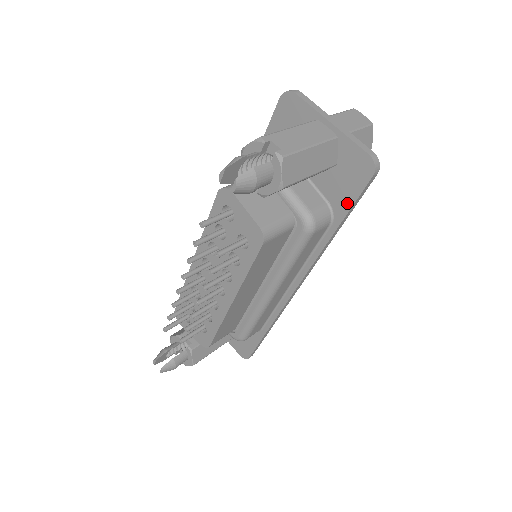
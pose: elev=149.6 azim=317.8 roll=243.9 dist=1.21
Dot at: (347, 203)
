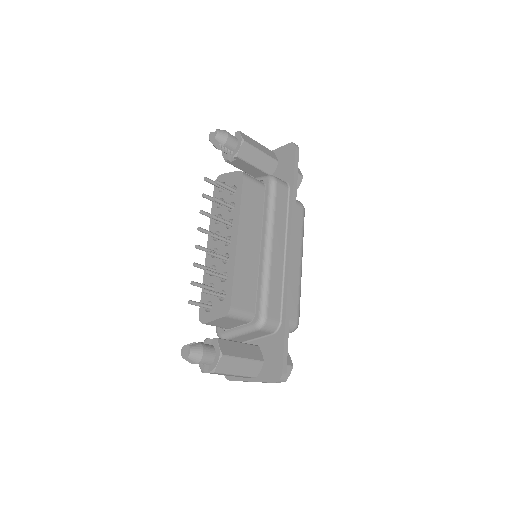
Dot at: (291, 170)
